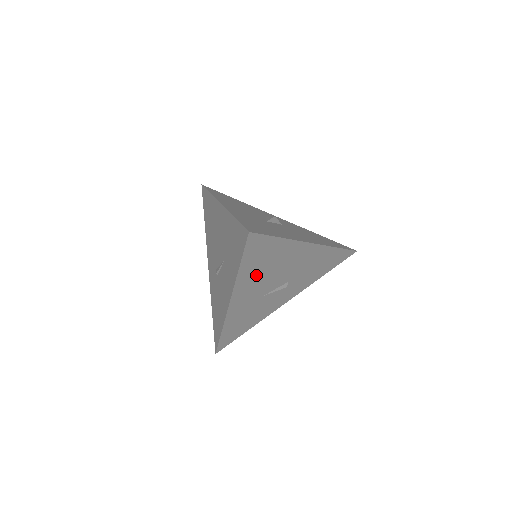
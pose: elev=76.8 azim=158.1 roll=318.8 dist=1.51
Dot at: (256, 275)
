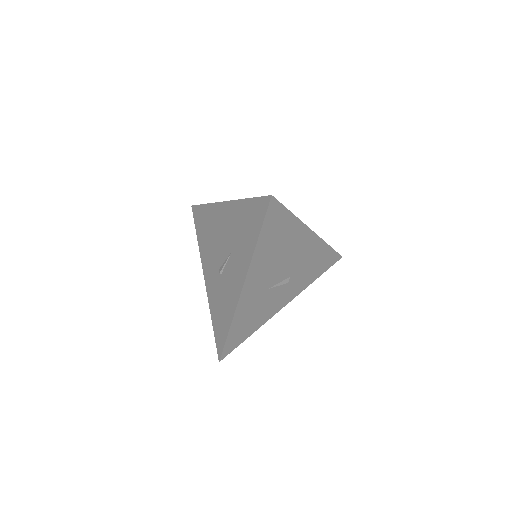
Dot at: (268, 256)
